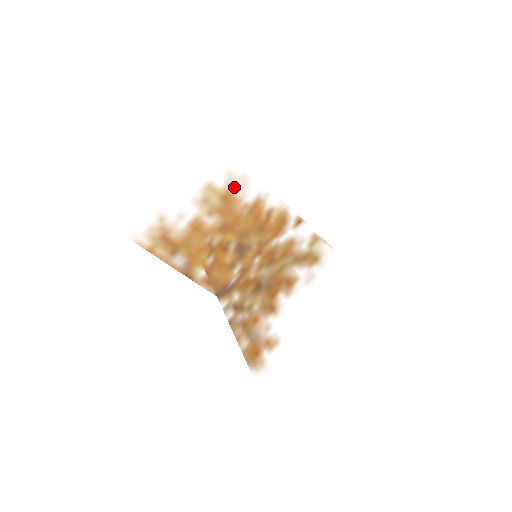
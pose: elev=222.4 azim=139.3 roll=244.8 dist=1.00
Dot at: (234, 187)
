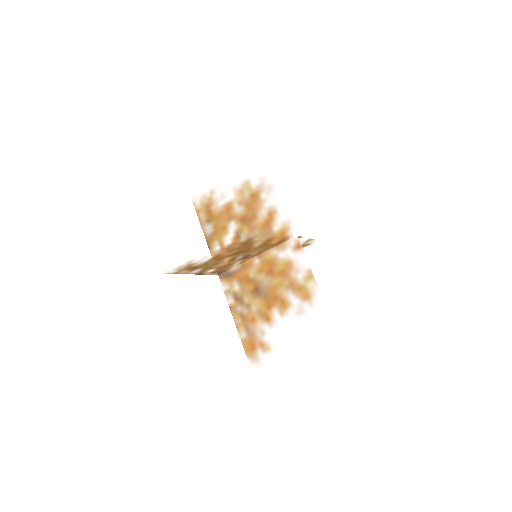
Dot at: (254, 238)
